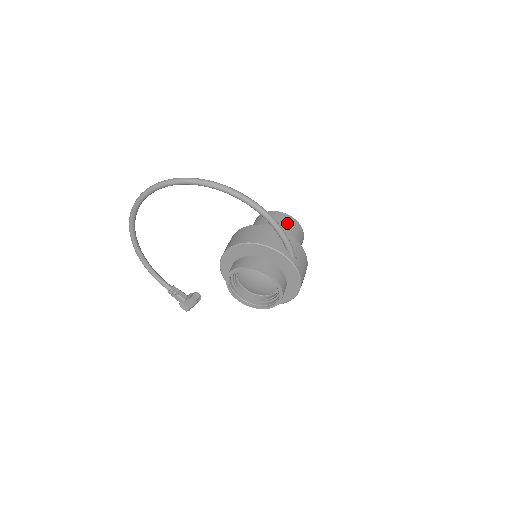
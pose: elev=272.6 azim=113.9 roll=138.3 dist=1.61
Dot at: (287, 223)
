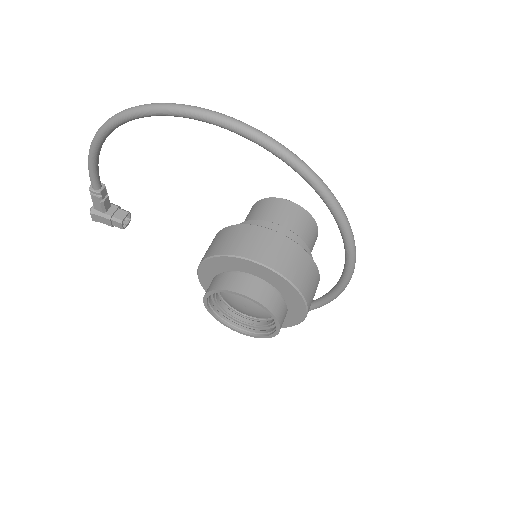
Dot at: (314, 243)
